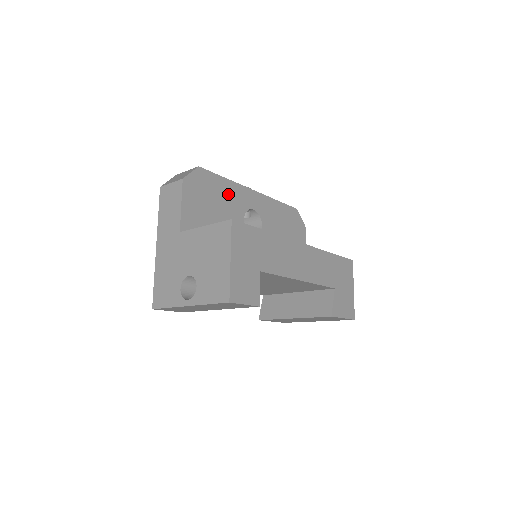
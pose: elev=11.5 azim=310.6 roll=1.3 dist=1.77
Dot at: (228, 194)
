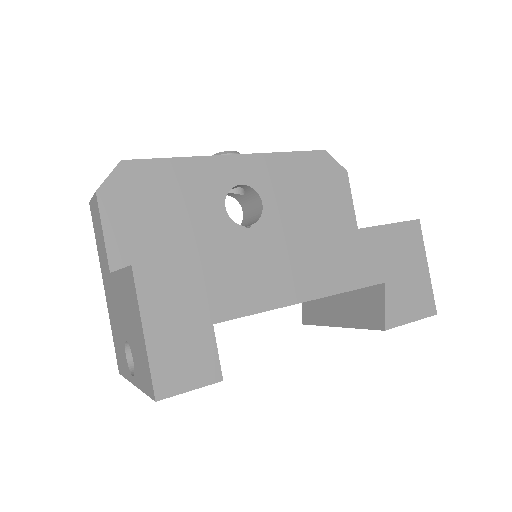
Dot at: (187, 180)
